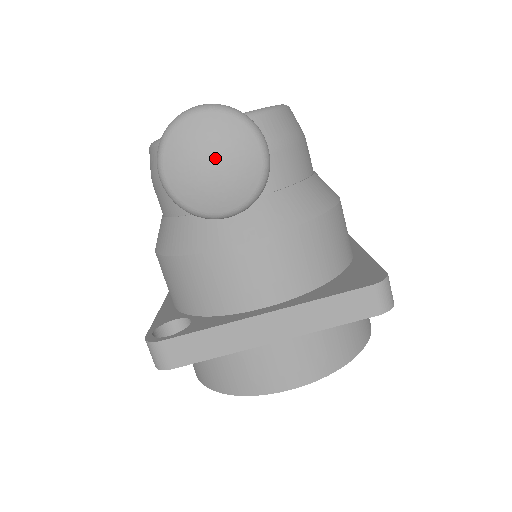
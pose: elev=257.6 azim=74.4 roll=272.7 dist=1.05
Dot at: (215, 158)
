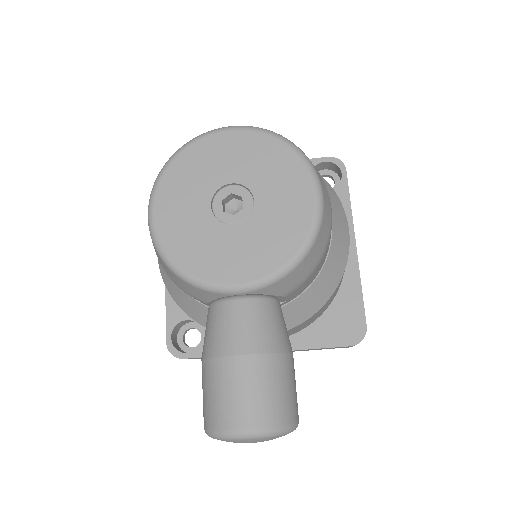
Dot at: occluded
